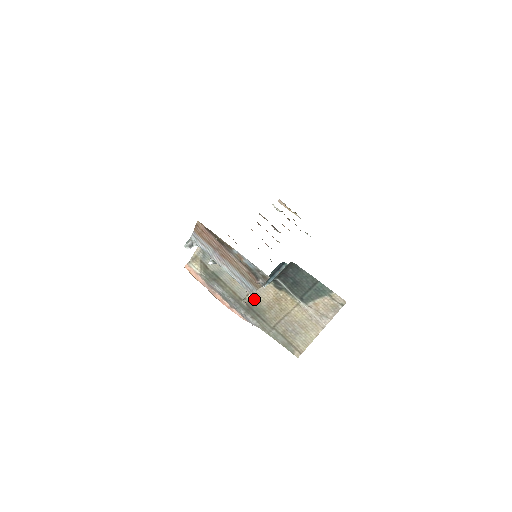
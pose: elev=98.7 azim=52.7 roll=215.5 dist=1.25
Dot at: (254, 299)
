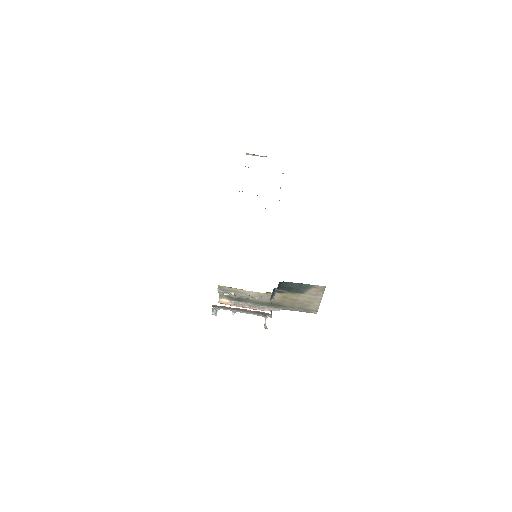
Dot at: (271, 301)
